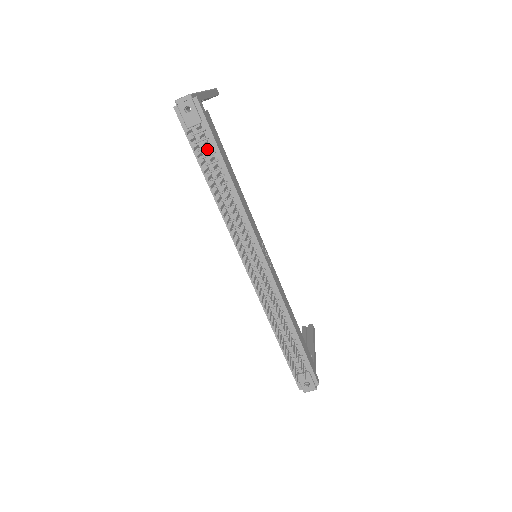
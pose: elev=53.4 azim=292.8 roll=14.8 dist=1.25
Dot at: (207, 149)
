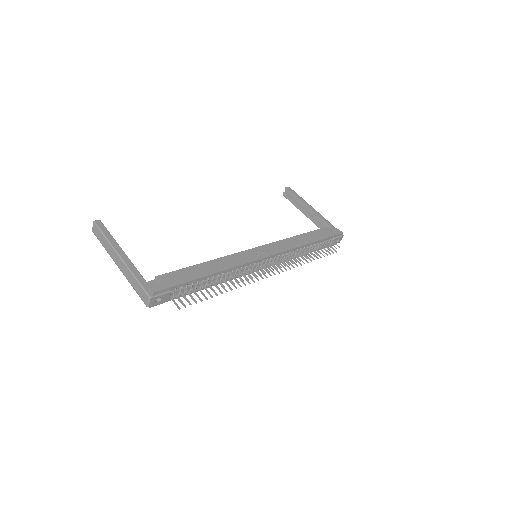
Dot at: (187, 288)
